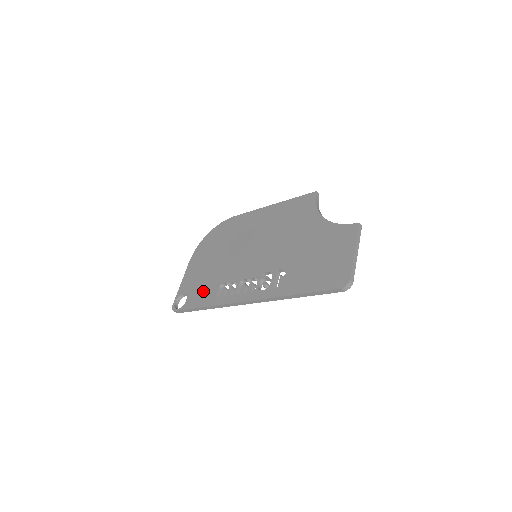
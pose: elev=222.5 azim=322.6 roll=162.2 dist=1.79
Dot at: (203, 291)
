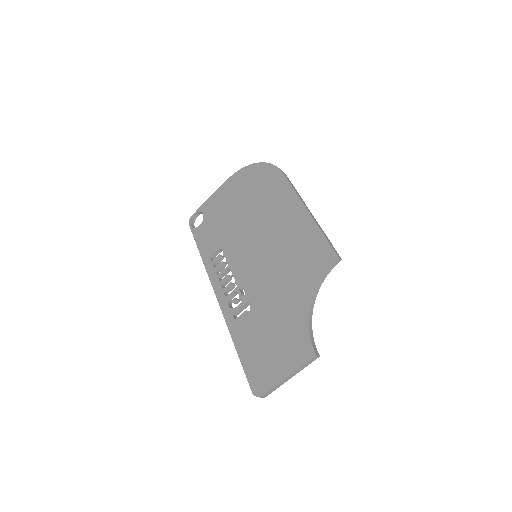
Dot at: (210, 235)
